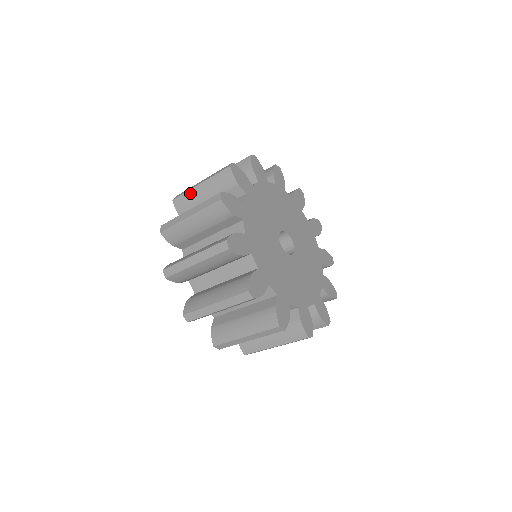
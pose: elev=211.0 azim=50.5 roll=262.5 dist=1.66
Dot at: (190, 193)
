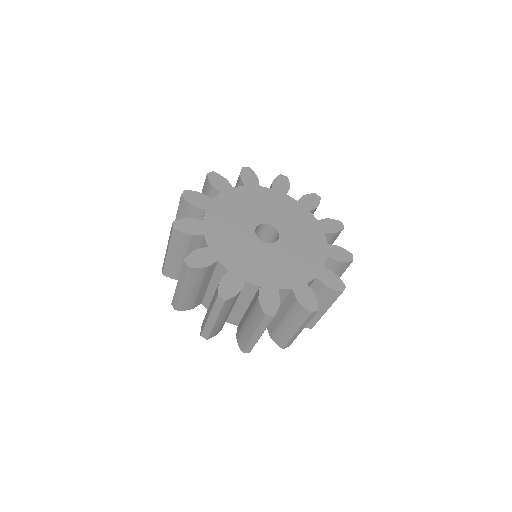
Dot at: occluded
